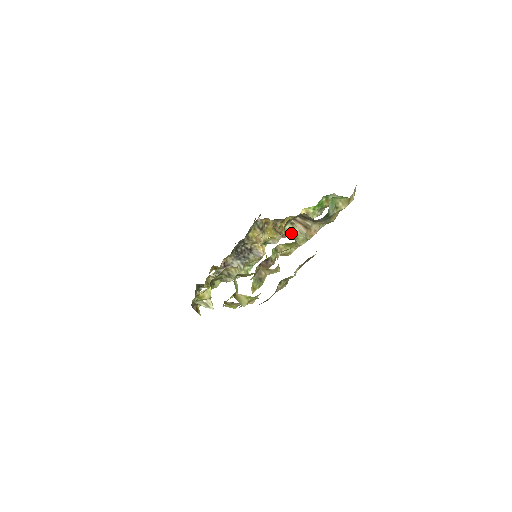
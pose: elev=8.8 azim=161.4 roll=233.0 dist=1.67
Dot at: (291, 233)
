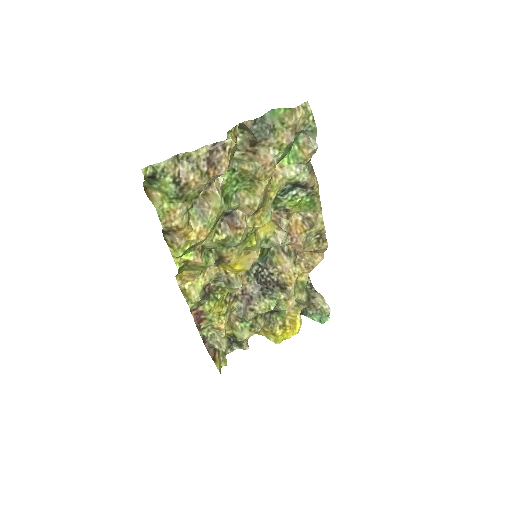
Dot at: (237, 159)
